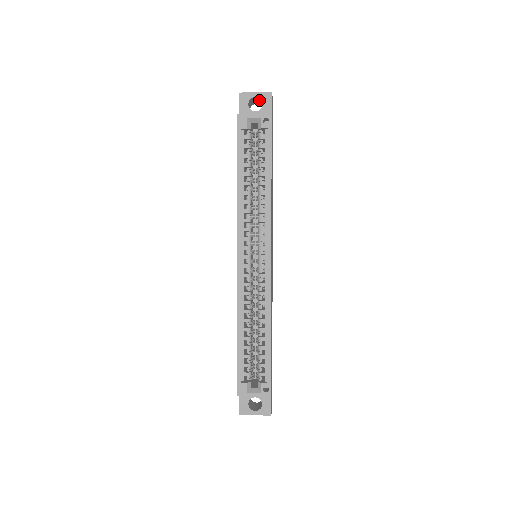
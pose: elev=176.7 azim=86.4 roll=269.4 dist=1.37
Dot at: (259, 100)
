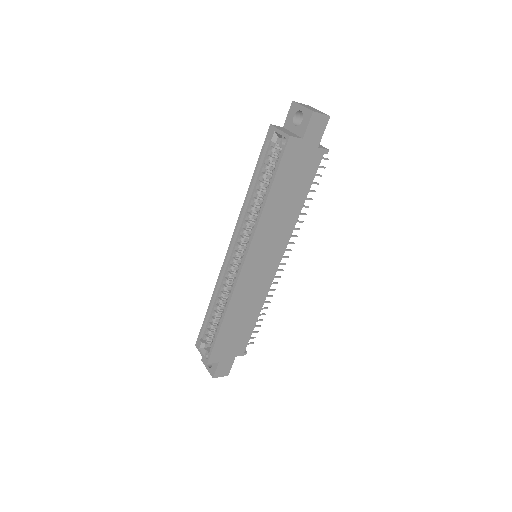
Dot at: occluded
